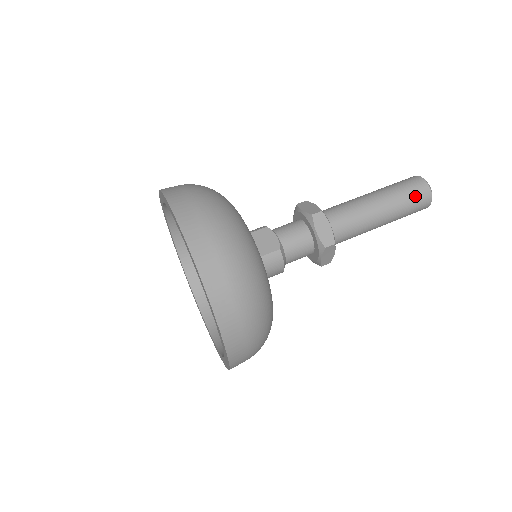
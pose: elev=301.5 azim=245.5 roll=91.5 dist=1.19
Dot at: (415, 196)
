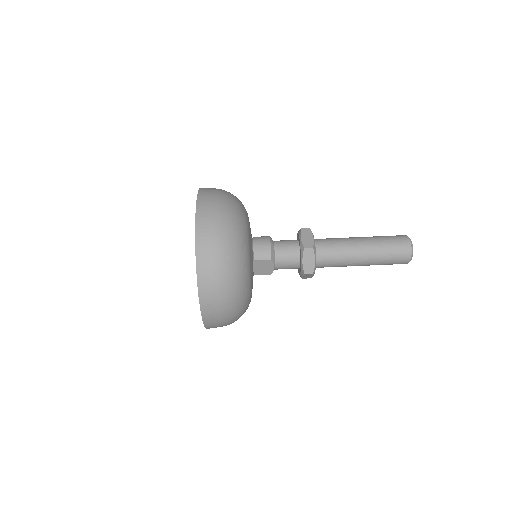
Dot at: (392, 264)
